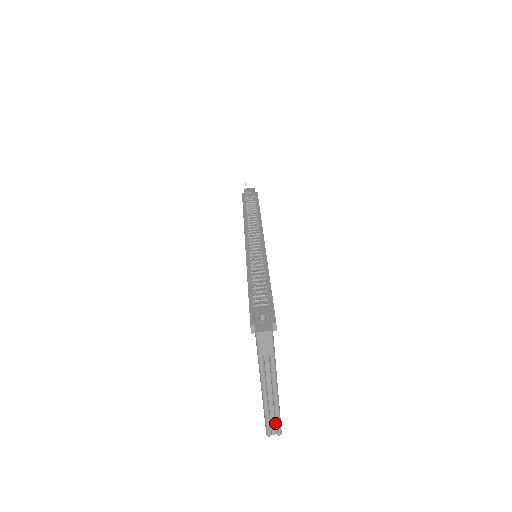
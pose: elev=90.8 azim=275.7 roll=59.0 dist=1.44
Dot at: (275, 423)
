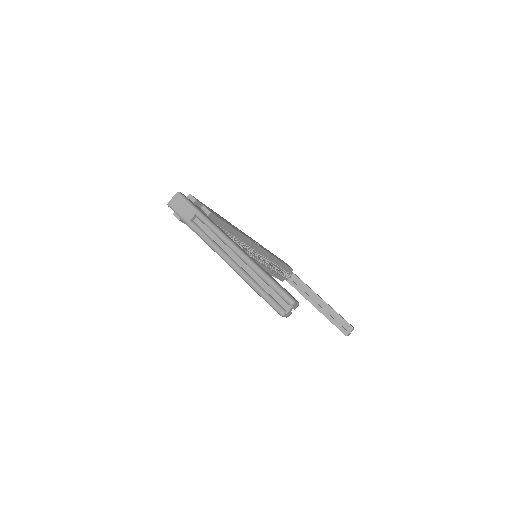
Dot at: (273, 290)
